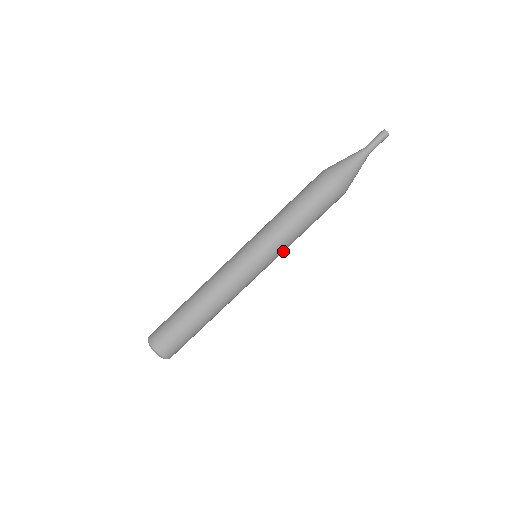
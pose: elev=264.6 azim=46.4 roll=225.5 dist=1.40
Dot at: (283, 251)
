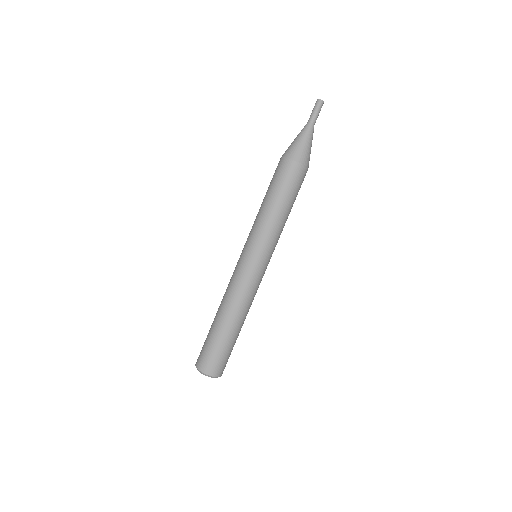
Dot at: (277, 241)
